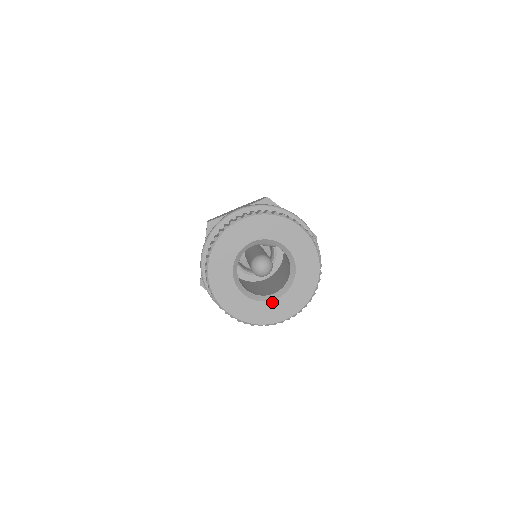
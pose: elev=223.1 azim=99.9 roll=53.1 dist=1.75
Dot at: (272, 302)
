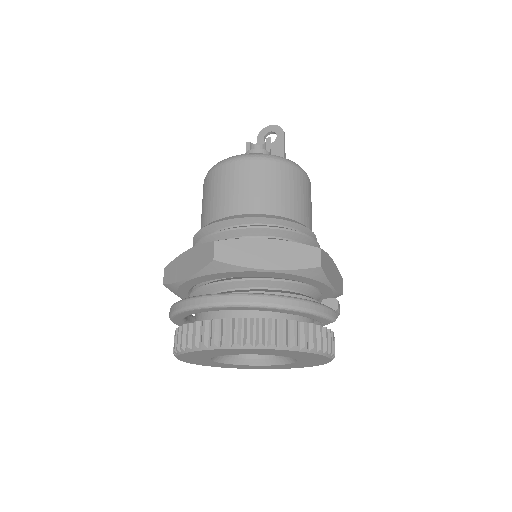
Dot at: (283, 365)
